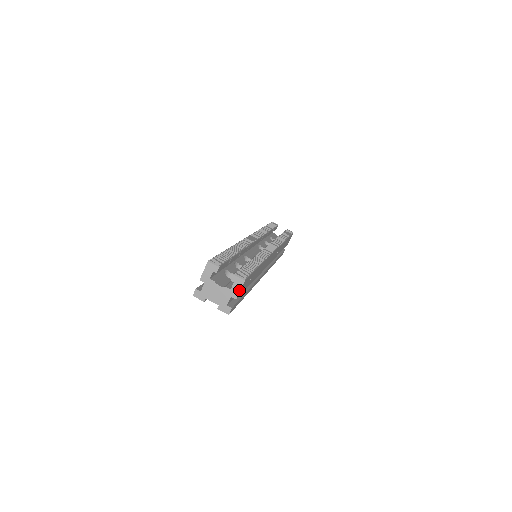
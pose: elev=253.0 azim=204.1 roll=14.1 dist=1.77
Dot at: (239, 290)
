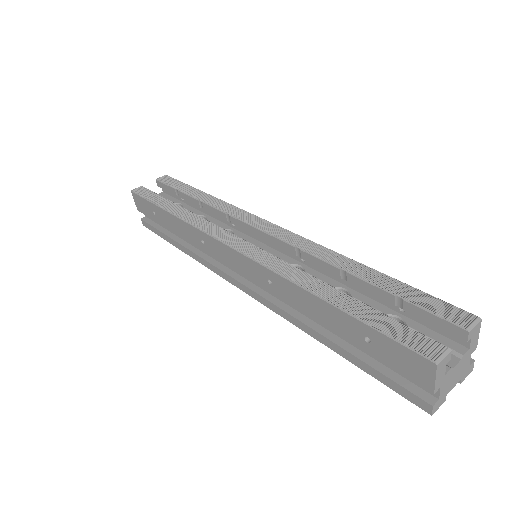
Dot at: (478, 336)
